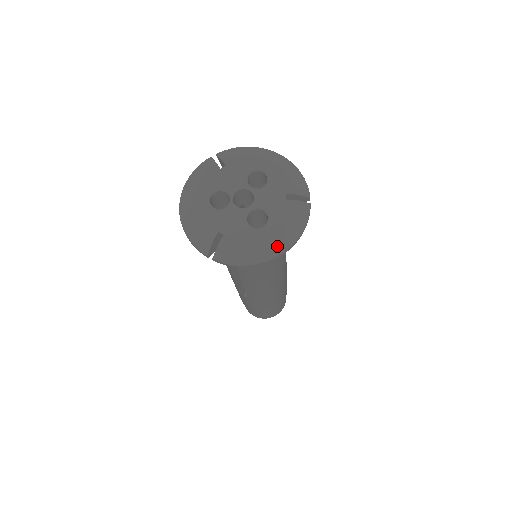
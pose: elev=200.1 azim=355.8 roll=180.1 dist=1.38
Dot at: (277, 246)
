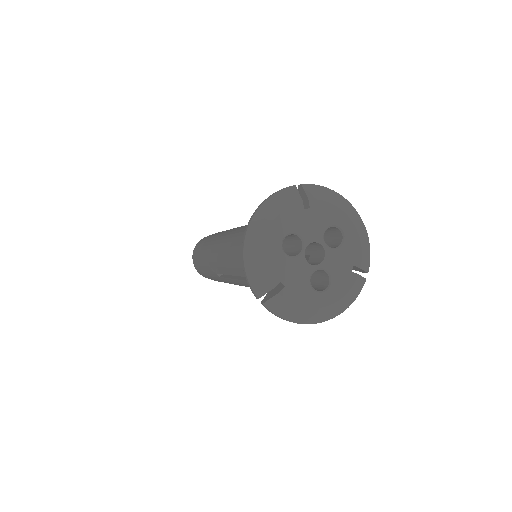
Dot at: (326, 314)
